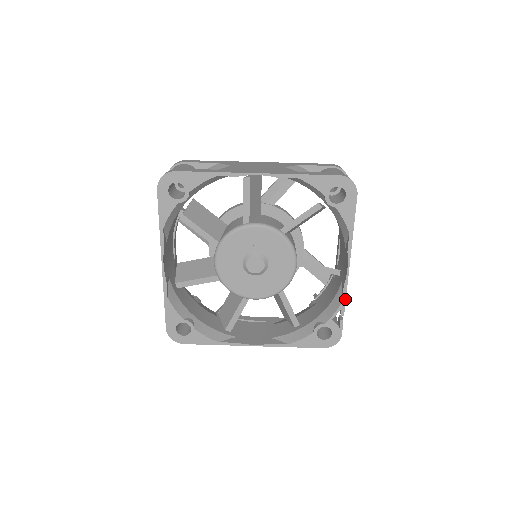
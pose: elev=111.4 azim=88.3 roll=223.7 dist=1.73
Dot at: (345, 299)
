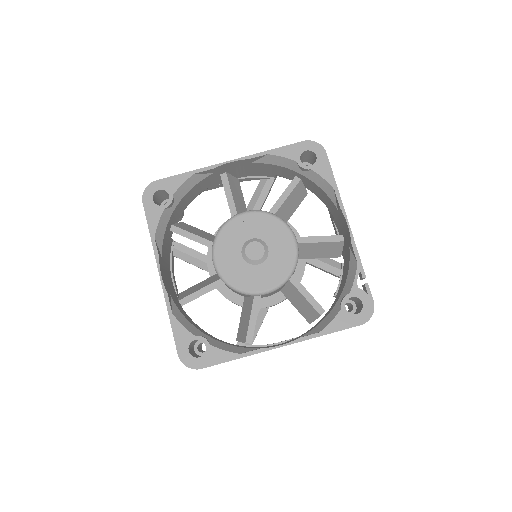
Dot at: (359, 258)
